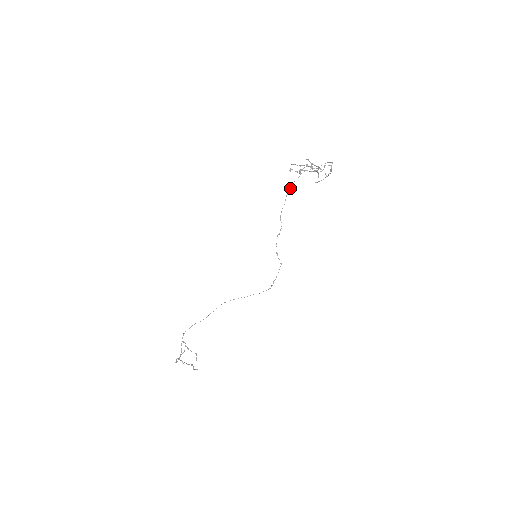
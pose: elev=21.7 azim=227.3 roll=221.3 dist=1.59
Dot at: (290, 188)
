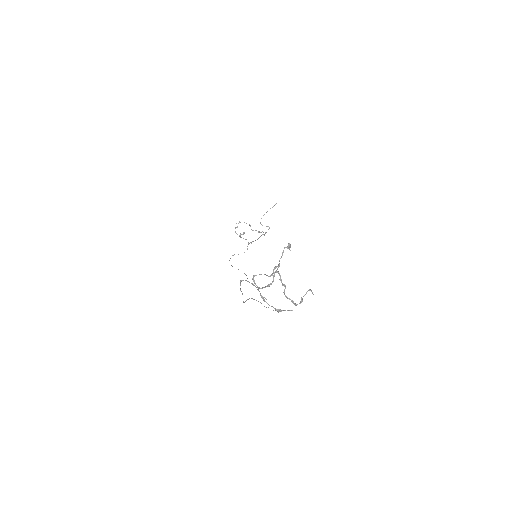
Dot at: occluded
